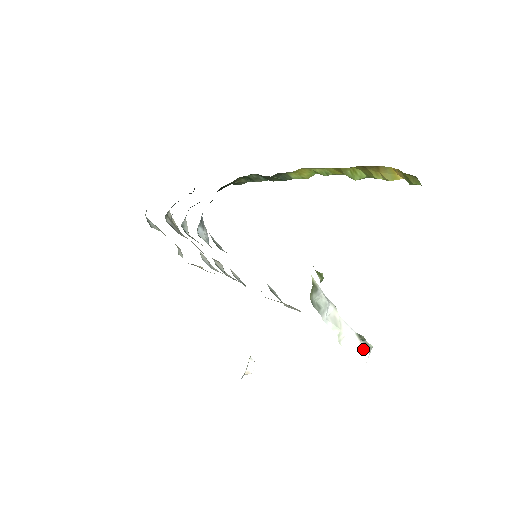
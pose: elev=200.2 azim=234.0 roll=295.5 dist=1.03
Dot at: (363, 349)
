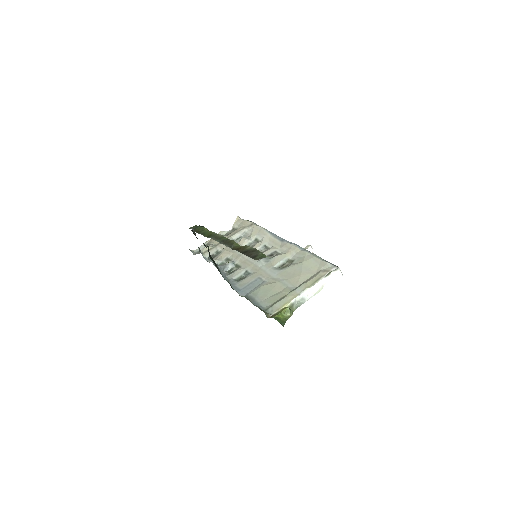
Dot at: (335, 273)
